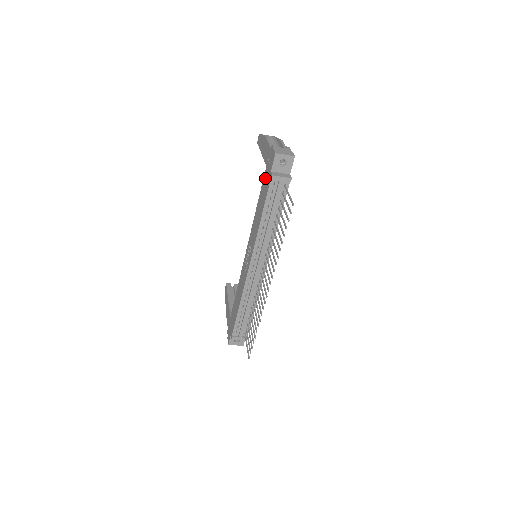
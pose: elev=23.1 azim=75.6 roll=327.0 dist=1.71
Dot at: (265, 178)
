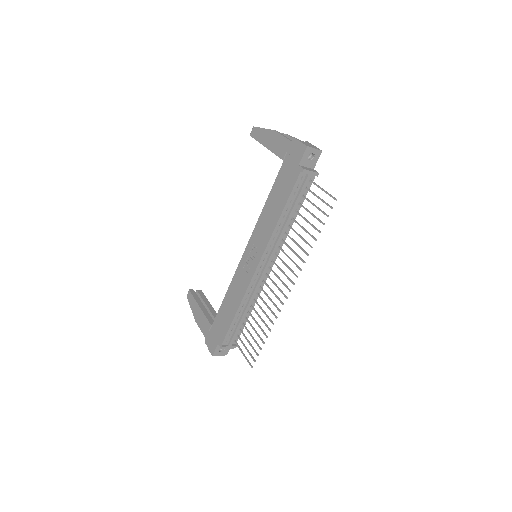
Dot at: (284, 172)
